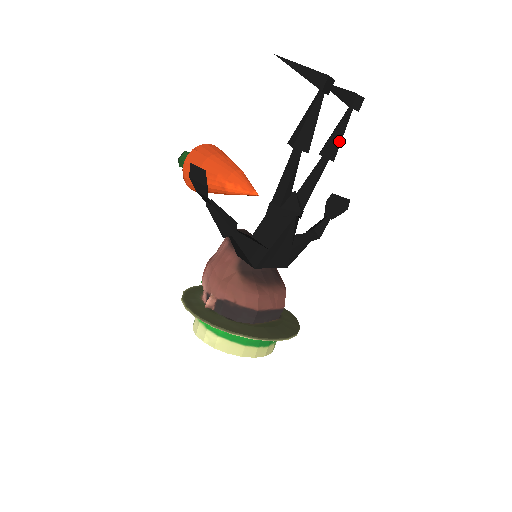
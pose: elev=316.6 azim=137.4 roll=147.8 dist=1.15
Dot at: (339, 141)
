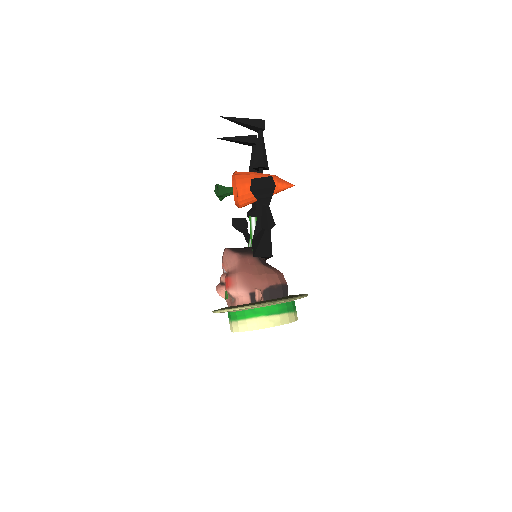
Dot at: occluded
